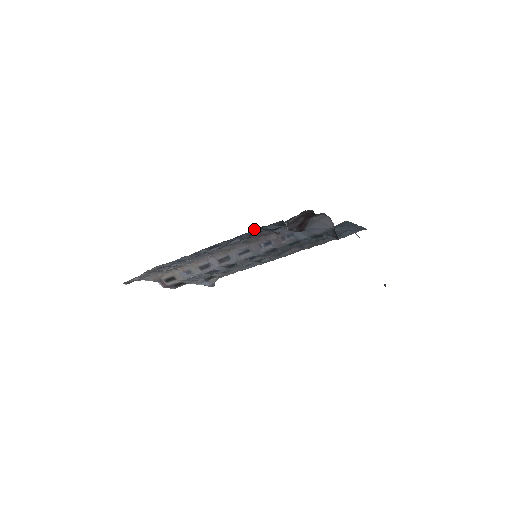
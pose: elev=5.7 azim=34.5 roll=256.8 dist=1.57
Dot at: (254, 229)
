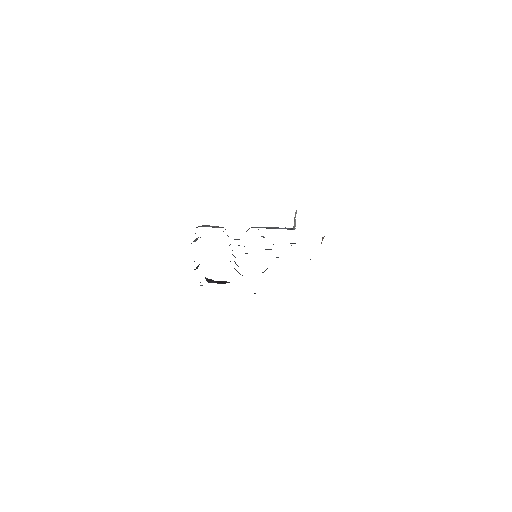
Dot at: occluded
